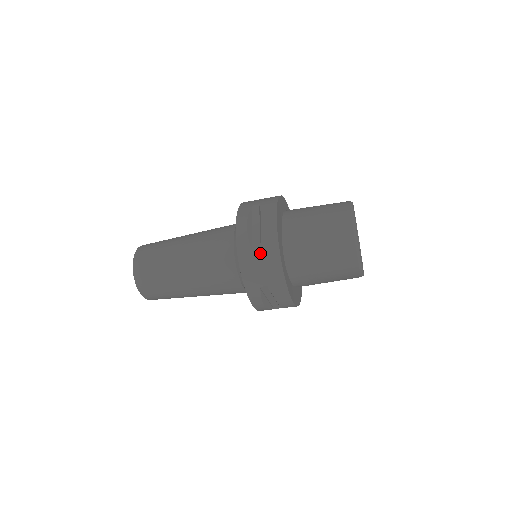
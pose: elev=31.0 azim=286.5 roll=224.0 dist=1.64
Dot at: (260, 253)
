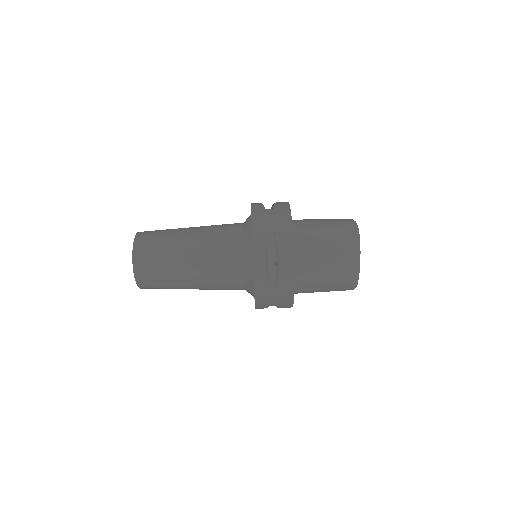
Dot at: (272, 209)
